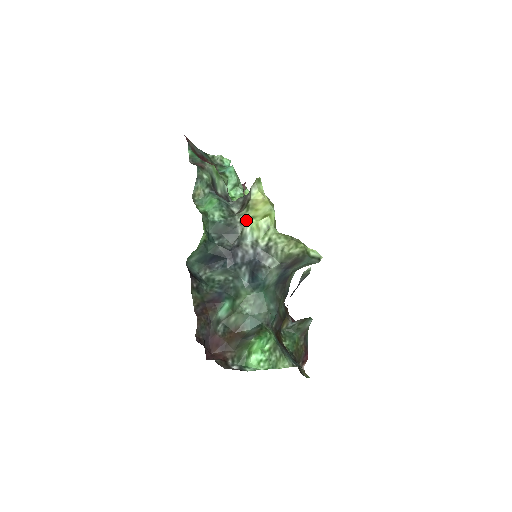
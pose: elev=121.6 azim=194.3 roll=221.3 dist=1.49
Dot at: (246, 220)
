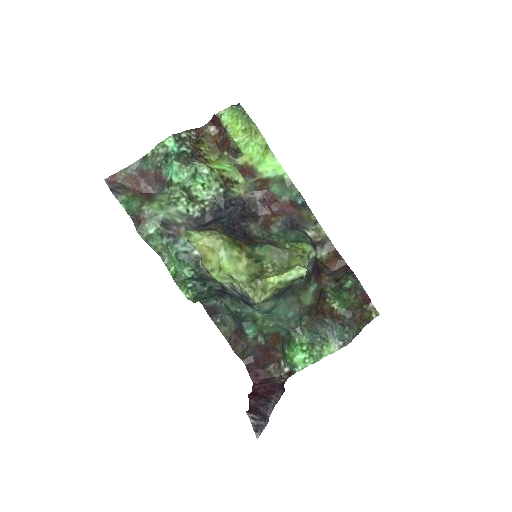
Dot at: (209, 272)
